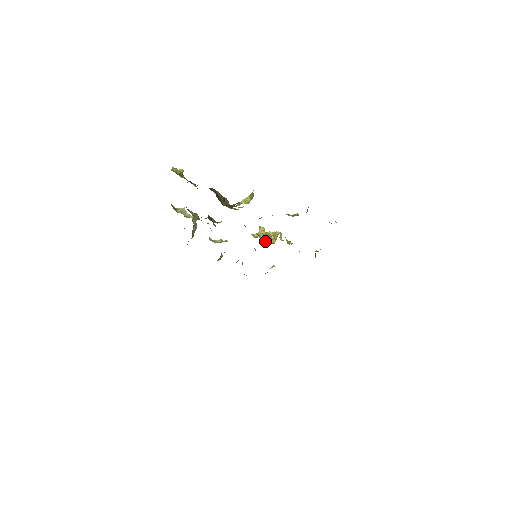
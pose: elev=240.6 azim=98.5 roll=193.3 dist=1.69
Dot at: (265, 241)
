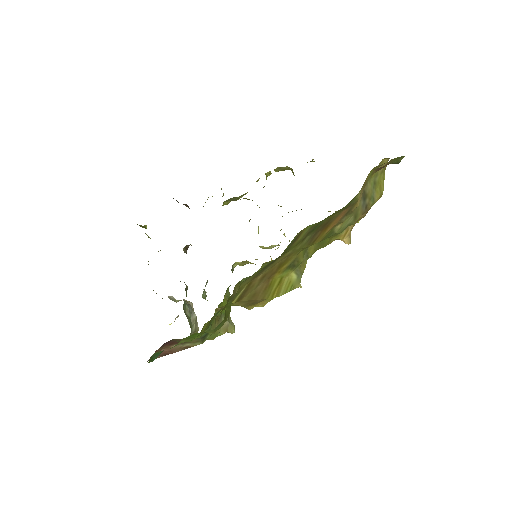
Dot at: occluded
